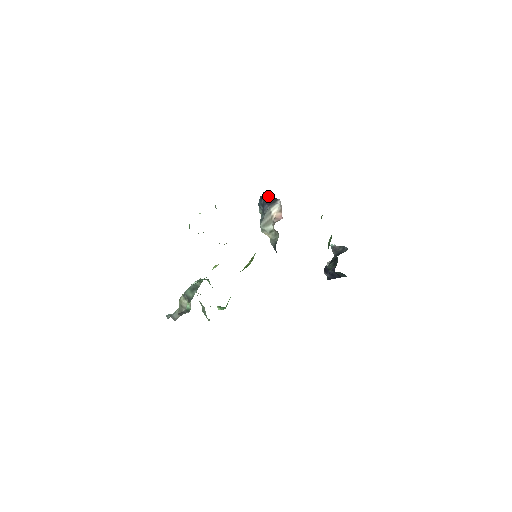
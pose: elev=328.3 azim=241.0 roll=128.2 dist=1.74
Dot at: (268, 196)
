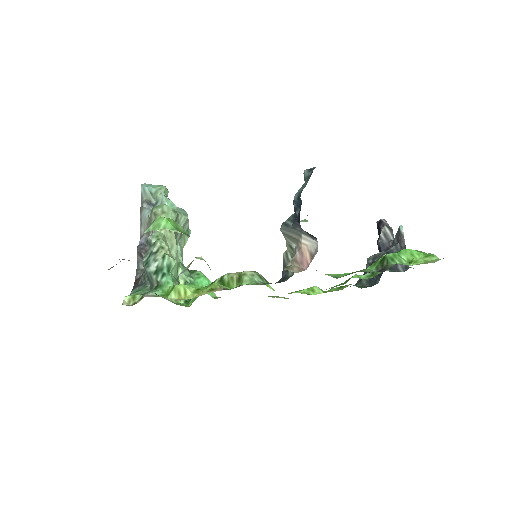
Dot at: occluded
